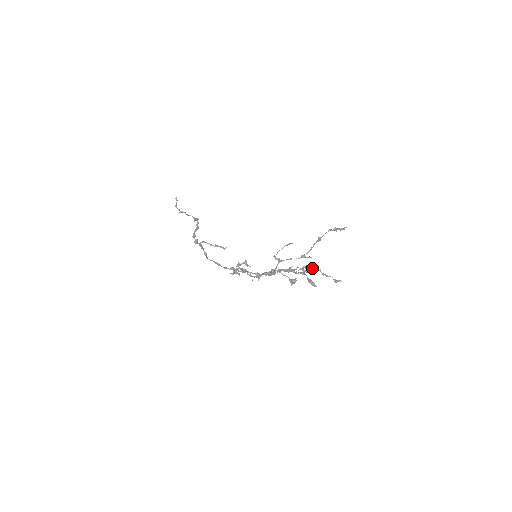
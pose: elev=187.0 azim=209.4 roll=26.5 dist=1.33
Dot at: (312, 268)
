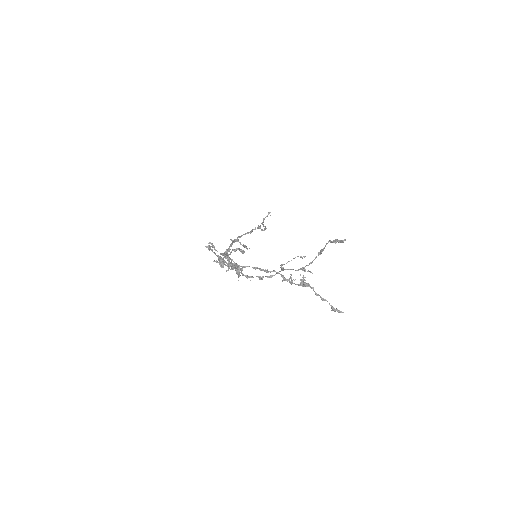
Dot at: (301, 281)
